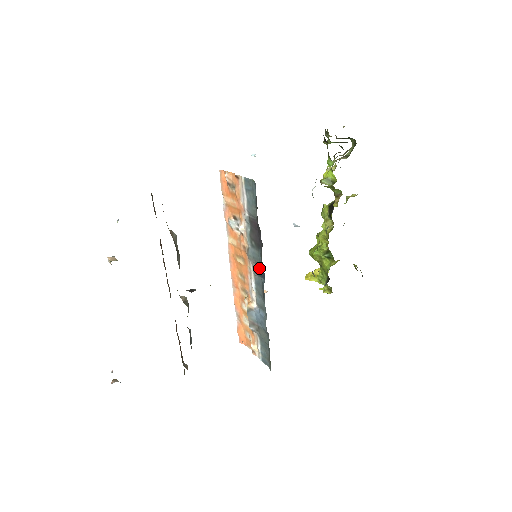
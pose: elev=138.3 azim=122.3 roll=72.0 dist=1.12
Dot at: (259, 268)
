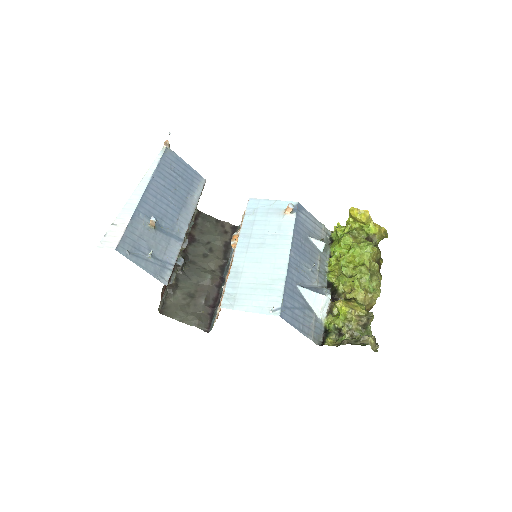
Dot at: occluded
